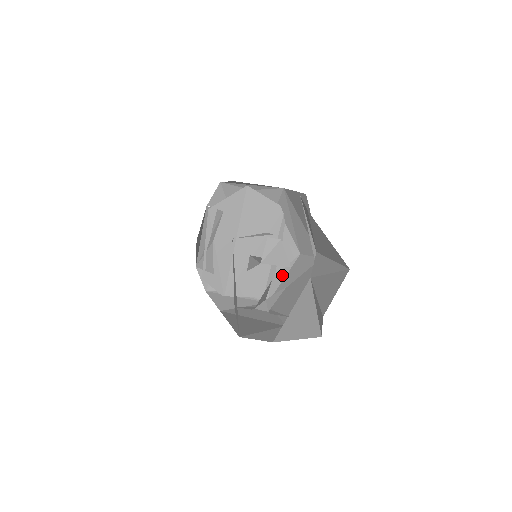
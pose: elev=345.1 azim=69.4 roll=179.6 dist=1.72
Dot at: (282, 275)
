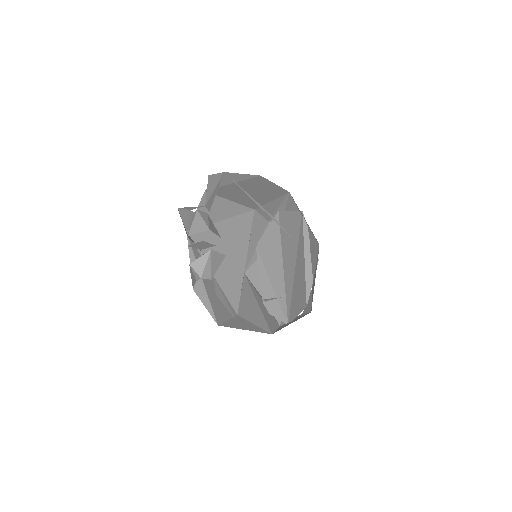
Dot at: (315, 276)
